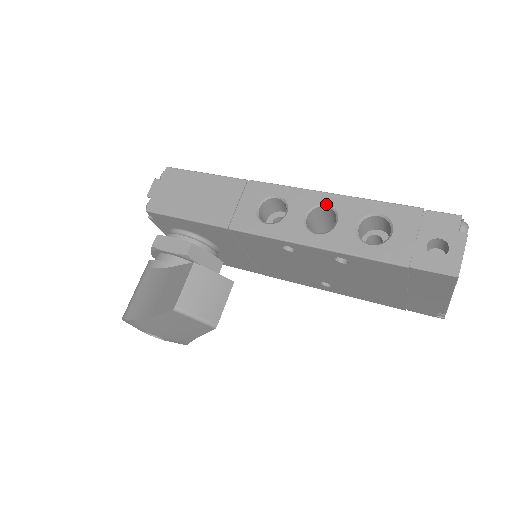
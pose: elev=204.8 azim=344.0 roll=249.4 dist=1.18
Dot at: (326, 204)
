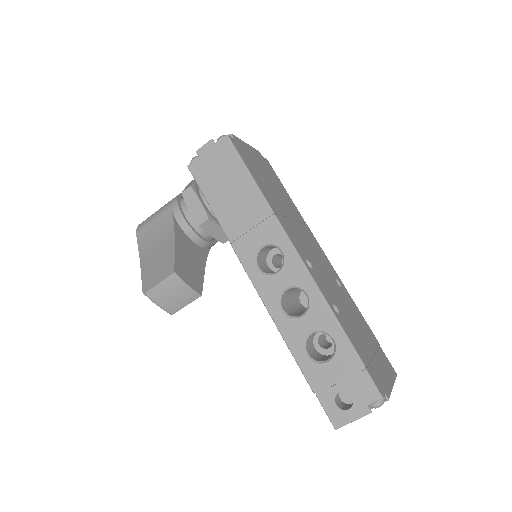
Dot at: (307, 294)
